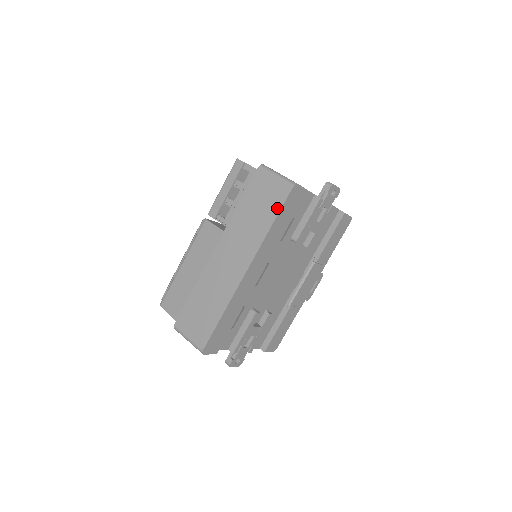
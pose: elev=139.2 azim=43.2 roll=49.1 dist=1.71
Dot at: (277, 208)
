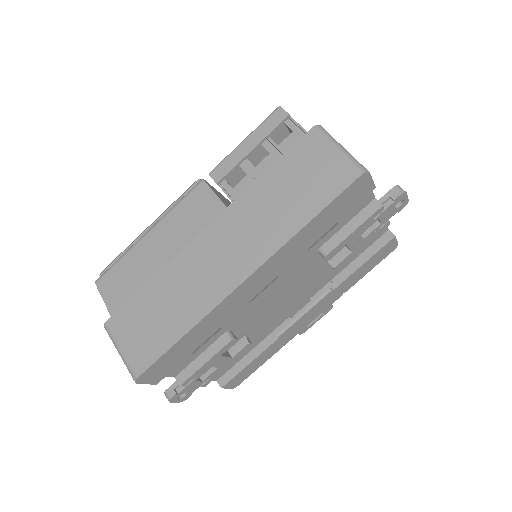
Dot at: (325, 199)
